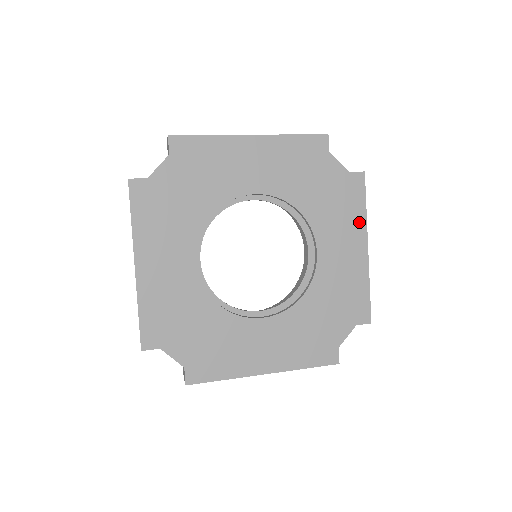
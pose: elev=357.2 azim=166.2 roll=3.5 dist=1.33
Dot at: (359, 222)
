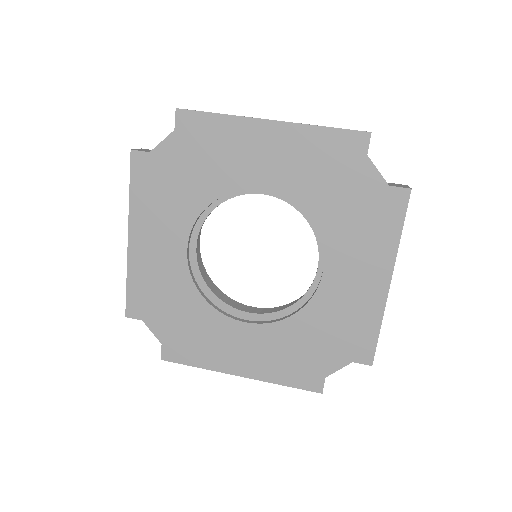
Dot at: (387, 249)
